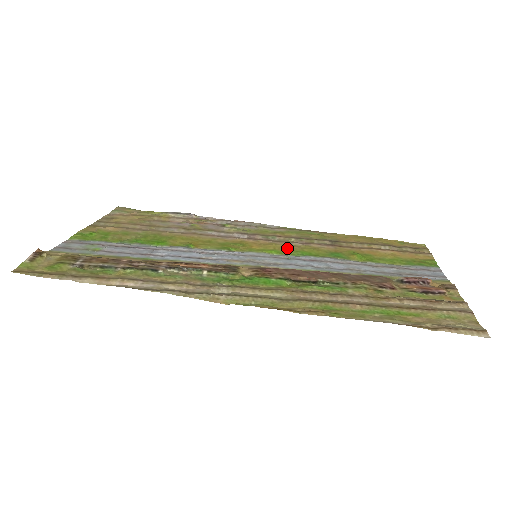
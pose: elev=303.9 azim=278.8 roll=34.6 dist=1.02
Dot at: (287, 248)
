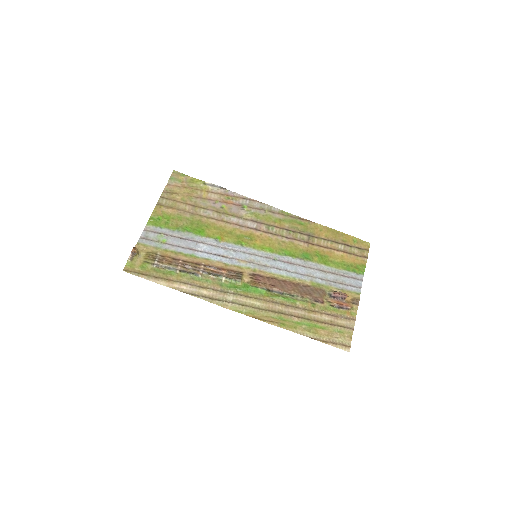
Dot at: (277, 245)
